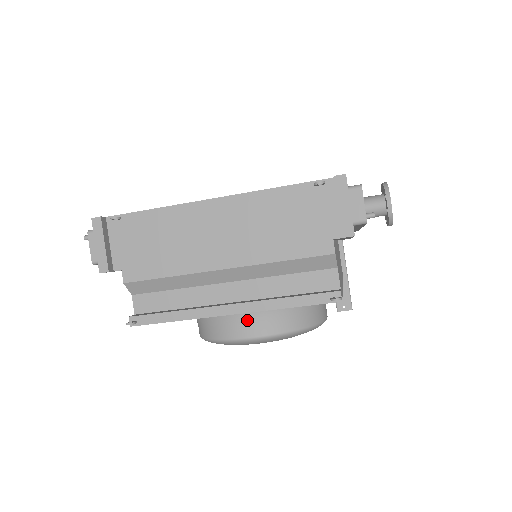
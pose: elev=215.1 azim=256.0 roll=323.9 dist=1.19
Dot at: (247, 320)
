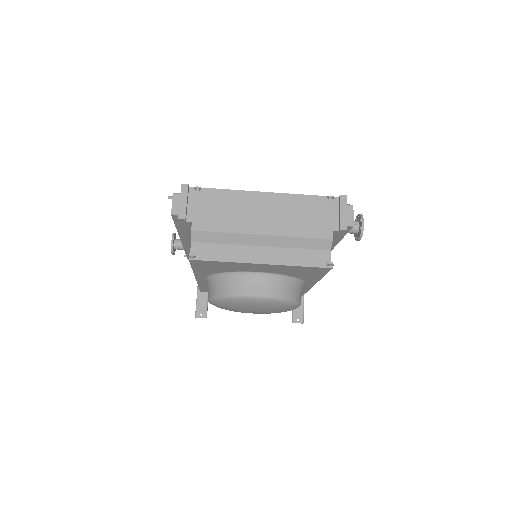
Dot at: (258, 282)
